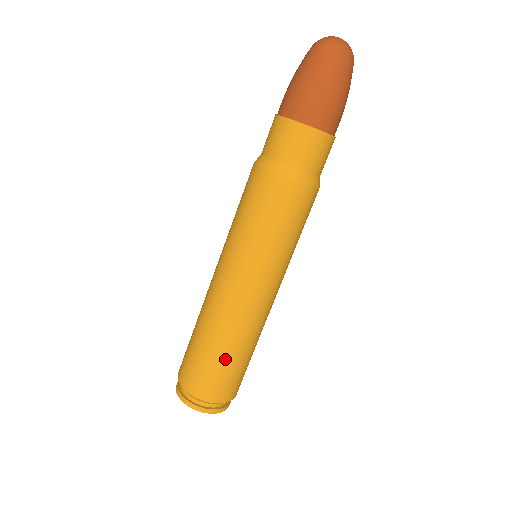
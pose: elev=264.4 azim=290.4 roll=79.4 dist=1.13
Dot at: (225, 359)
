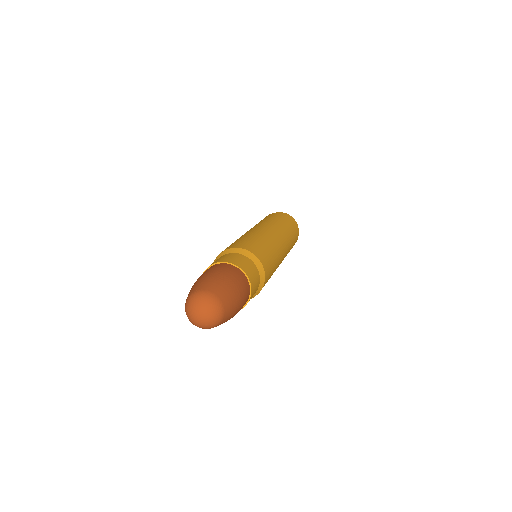
Dot at: occluded
